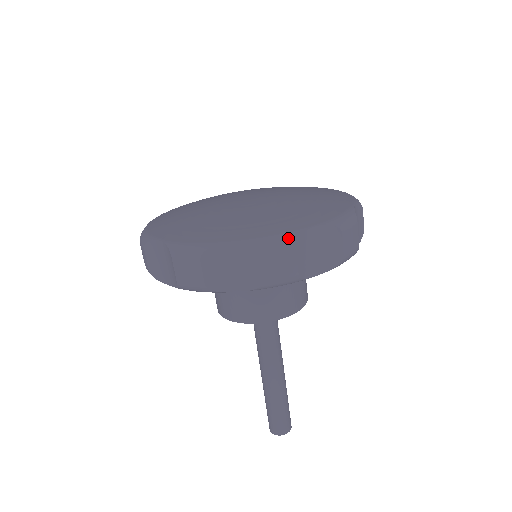
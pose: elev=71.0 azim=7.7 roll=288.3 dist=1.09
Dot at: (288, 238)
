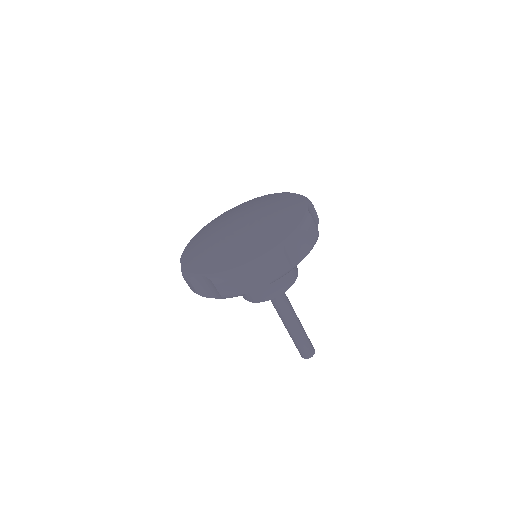
Dot at: (278, 249)
